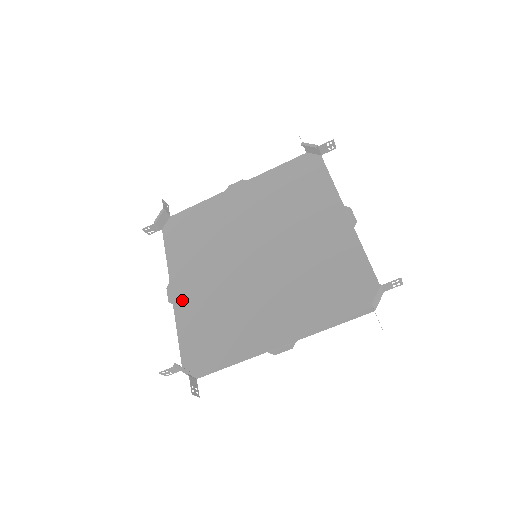
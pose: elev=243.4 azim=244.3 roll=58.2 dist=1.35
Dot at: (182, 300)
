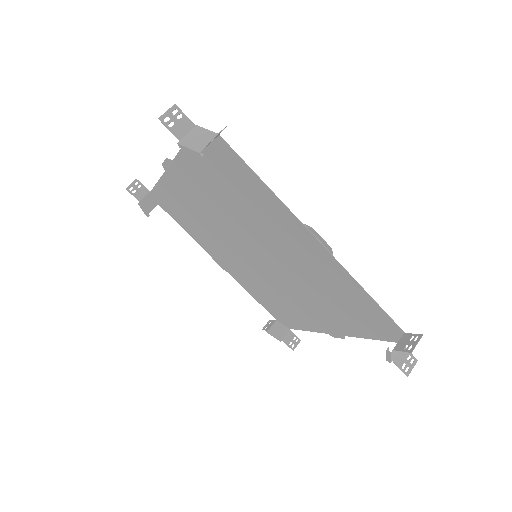
Dot at: (232, 273)
